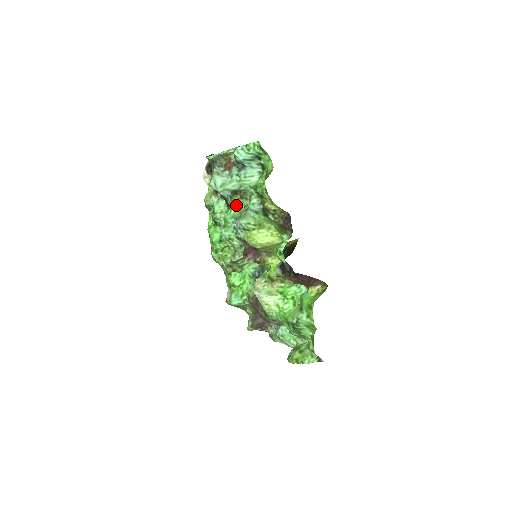
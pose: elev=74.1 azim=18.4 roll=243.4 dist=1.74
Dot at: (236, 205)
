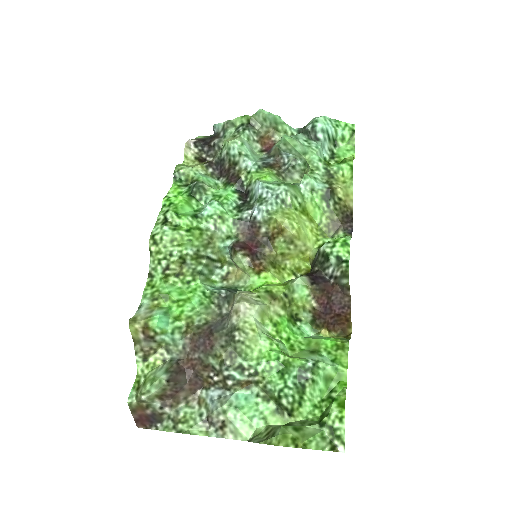
Dot at: (271, 176)
